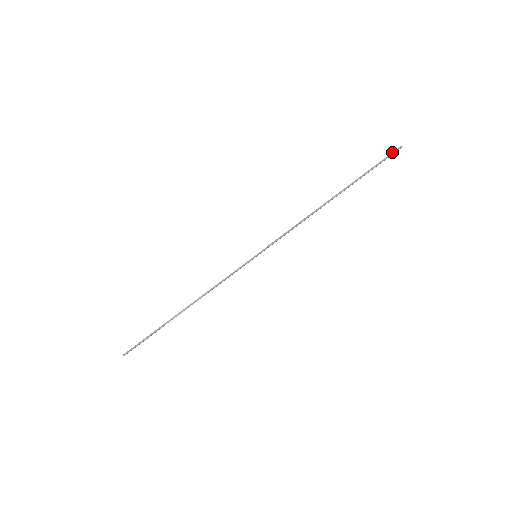
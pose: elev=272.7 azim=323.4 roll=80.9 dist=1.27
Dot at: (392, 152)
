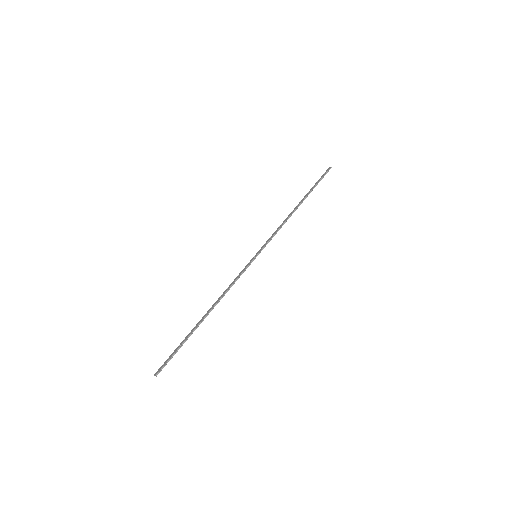
Dot at: (327, 171)
